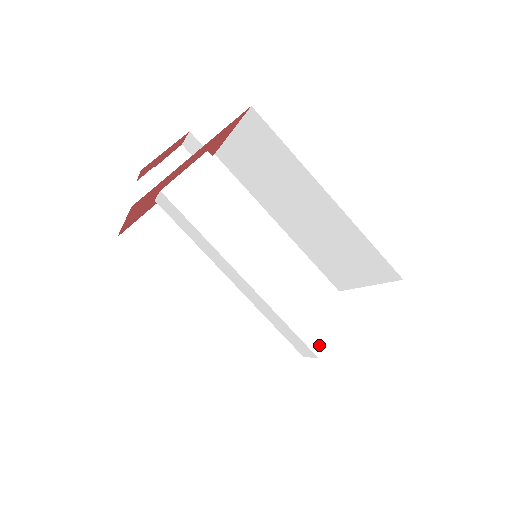
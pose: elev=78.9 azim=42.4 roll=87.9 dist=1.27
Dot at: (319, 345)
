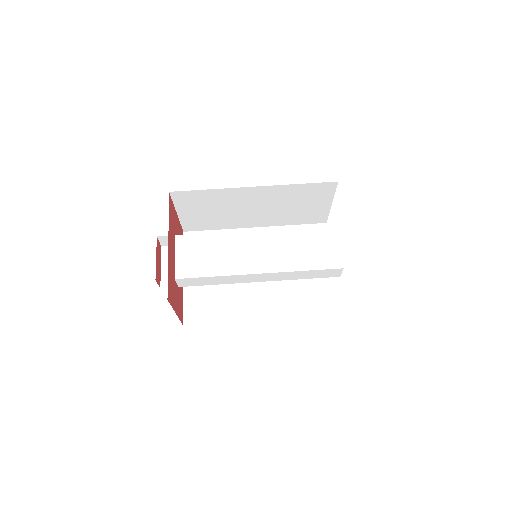
Dot at: (337, 262)
